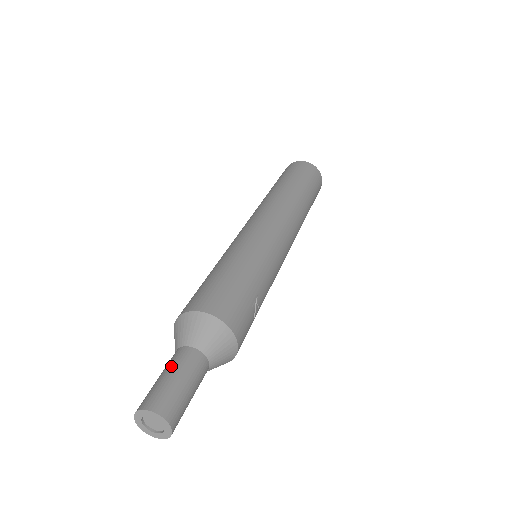
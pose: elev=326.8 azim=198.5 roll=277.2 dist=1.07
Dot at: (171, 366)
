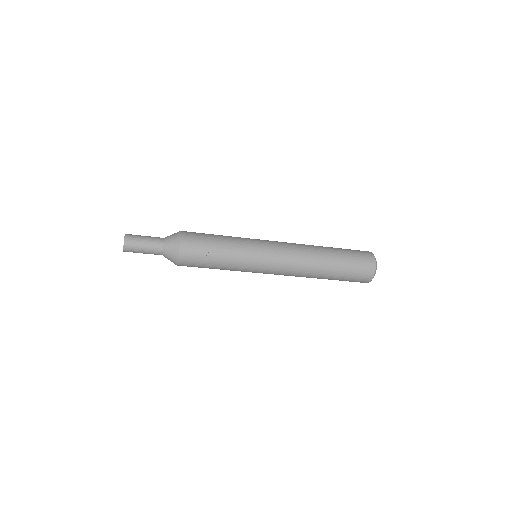
Dot at: occluded
